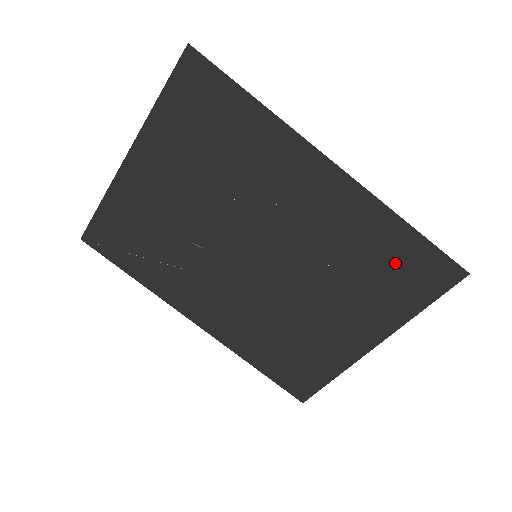
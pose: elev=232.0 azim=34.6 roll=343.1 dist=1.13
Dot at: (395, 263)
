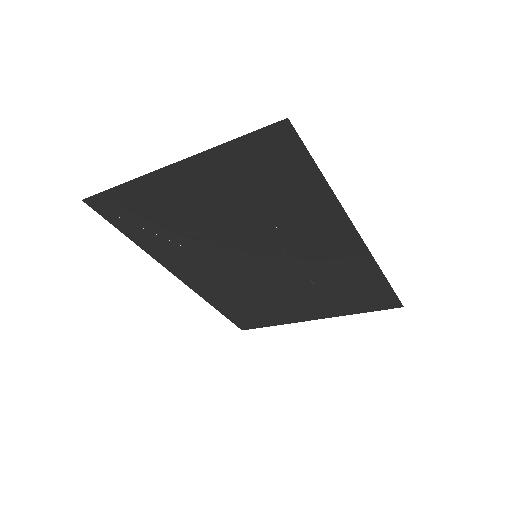
Dot at: (361, 290)
